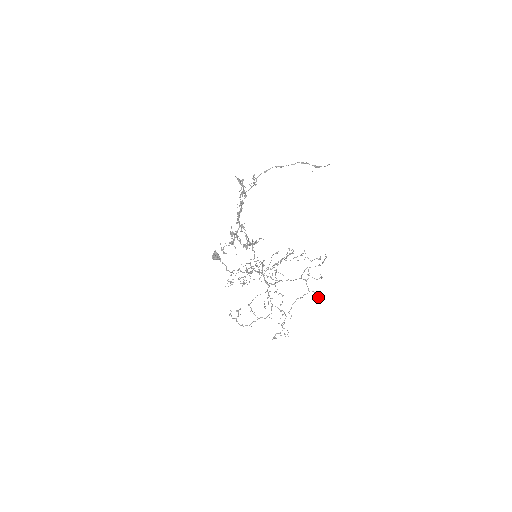
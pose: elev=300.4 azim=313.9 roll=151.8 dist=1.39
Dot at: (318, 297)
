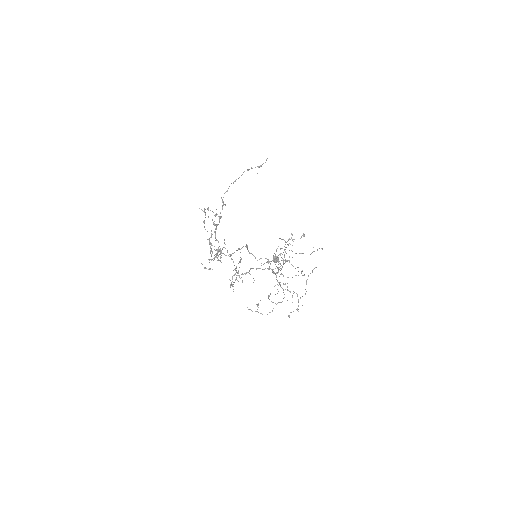
Dot at: (301, 271)
